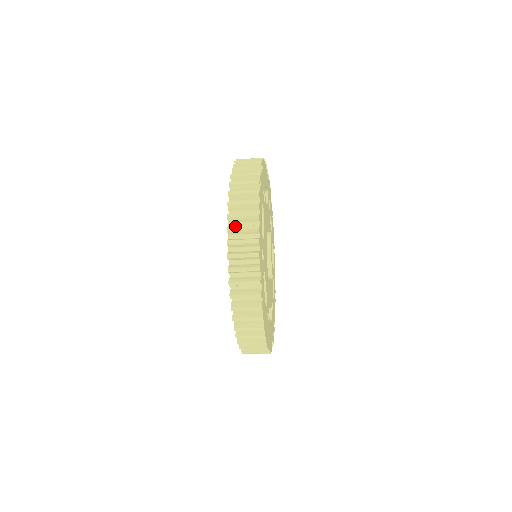
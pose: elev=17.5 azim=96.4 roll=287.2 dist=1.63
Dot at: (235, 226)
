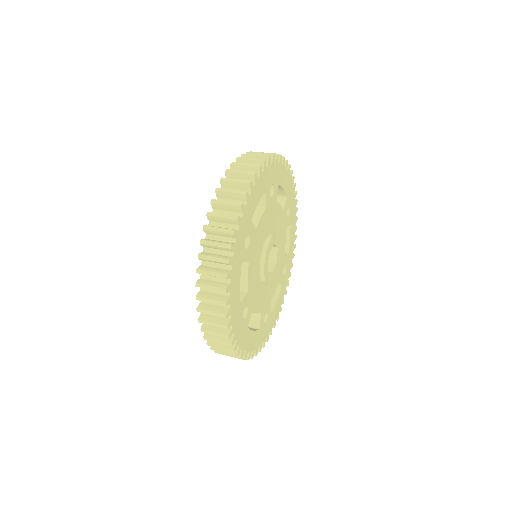
Dot at: (220, 200)
